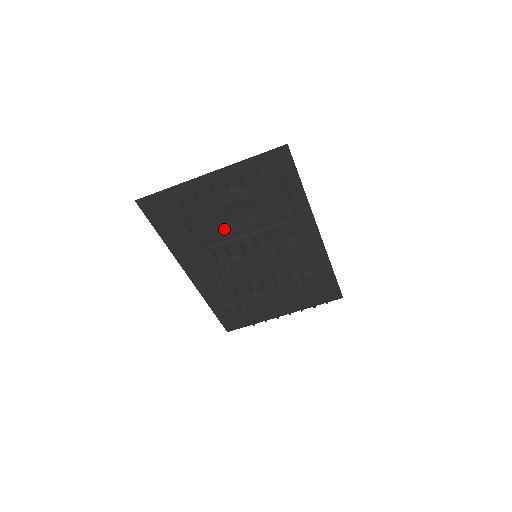
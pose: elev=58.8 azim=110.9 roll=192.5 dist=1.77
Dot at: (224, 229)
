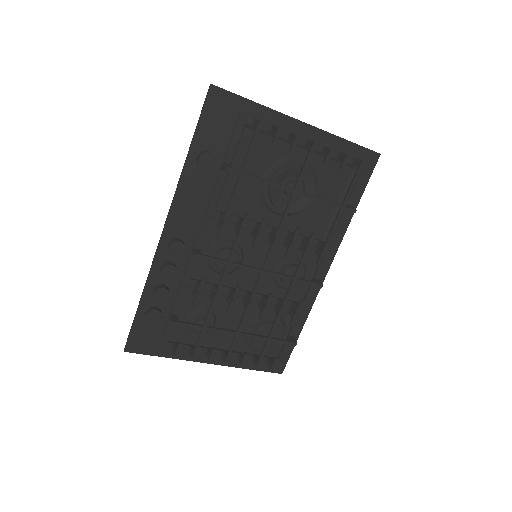
Dot at: (254, 198)
